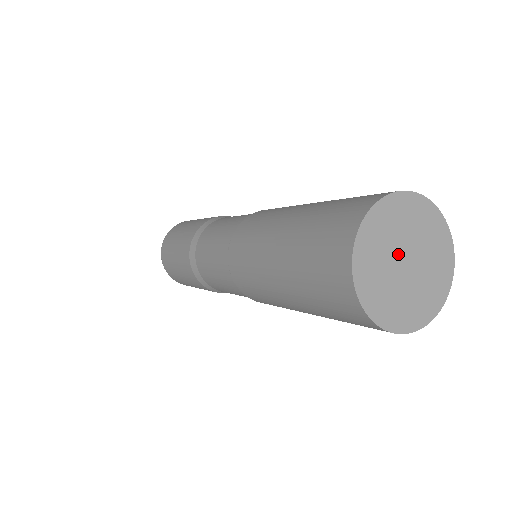
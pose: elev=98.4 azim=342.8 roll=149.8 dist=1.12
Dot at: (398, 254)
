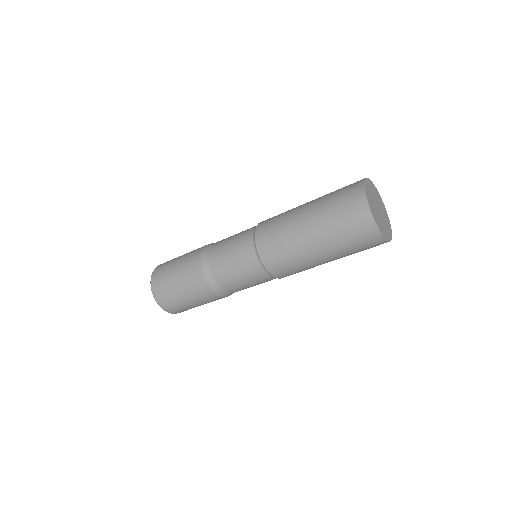
Dot at: (377, 210)
